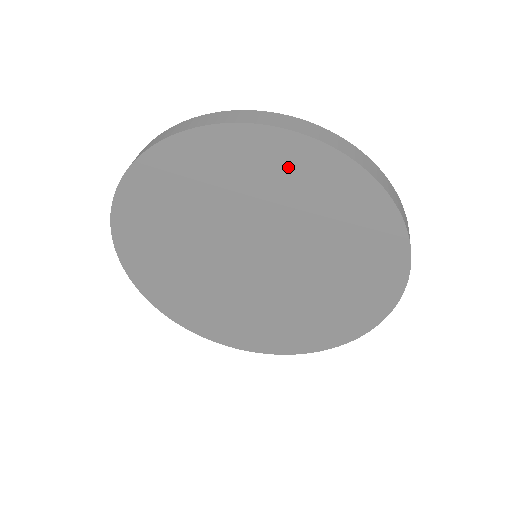
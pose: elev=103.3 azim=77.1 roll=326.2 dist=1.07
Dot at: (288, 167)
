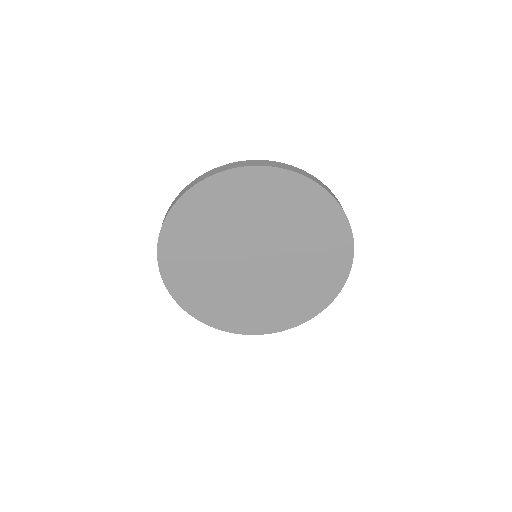
Dot at: (224, 194)
